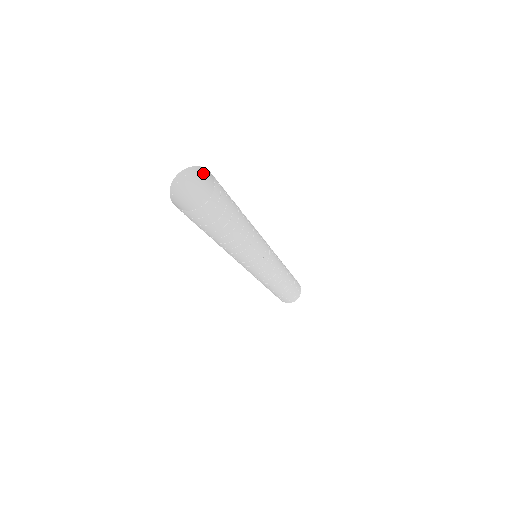
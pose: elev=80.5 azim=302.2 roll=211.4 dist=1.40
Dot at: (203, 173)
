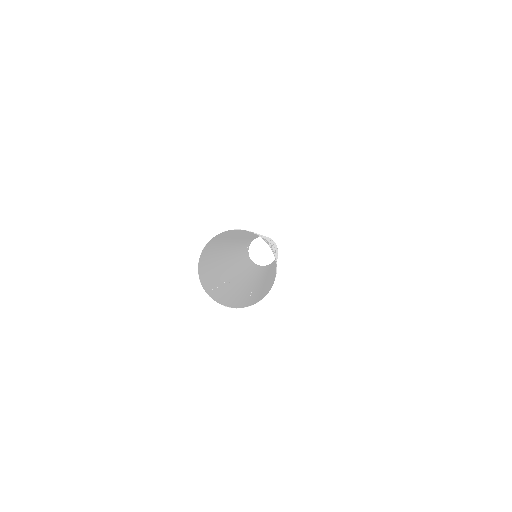
Dot at: (261, 237)
